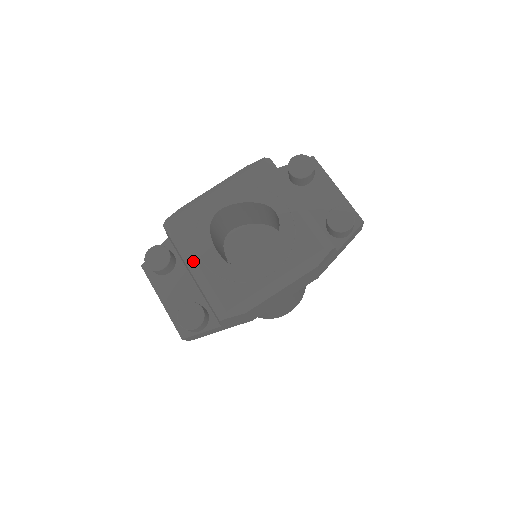
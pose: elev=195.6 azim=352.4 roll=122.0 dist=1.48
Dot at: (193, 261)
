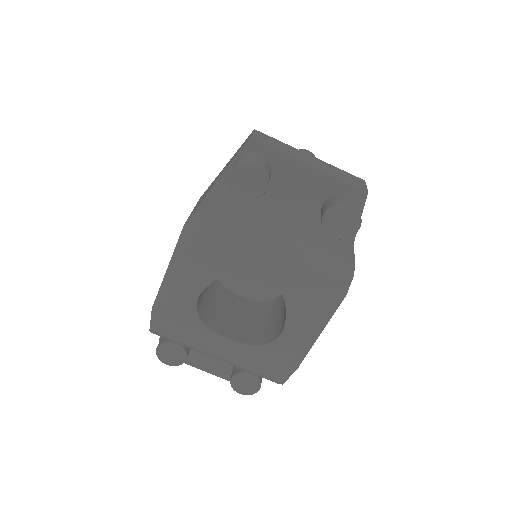
Dot at: (212, 356)
